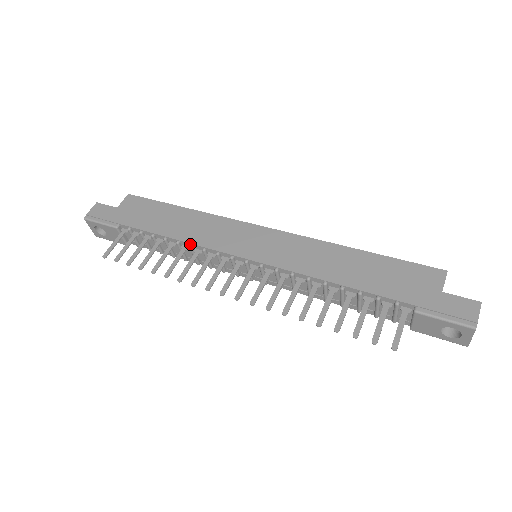
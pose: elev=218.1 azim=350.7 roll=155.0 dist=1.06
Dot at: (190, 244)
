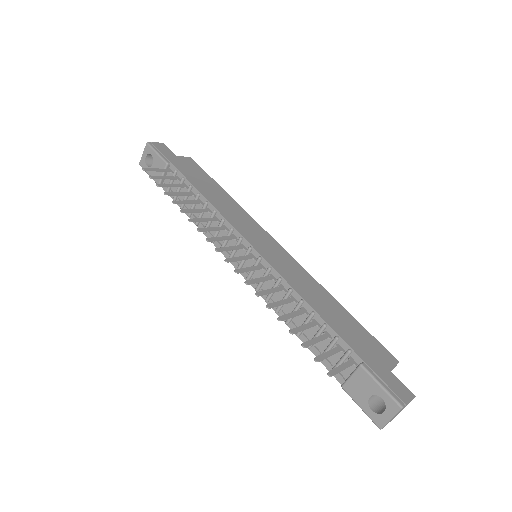
Dot at: (216, 209)
